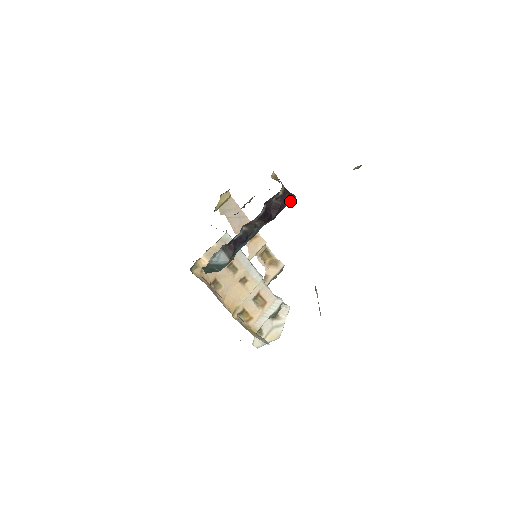
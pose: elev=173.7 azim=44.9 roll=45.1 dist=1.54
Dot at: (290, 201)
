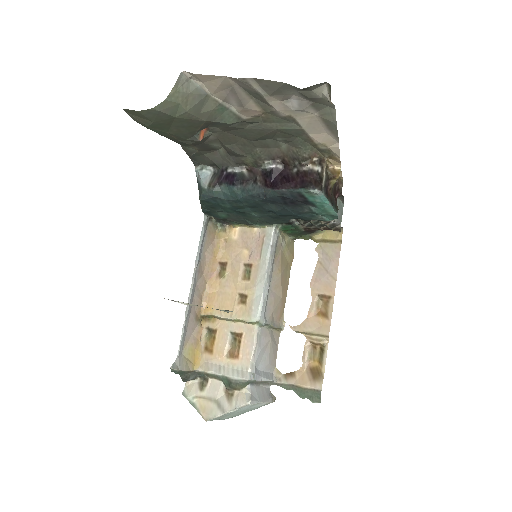
Dot at: (308, 187)
